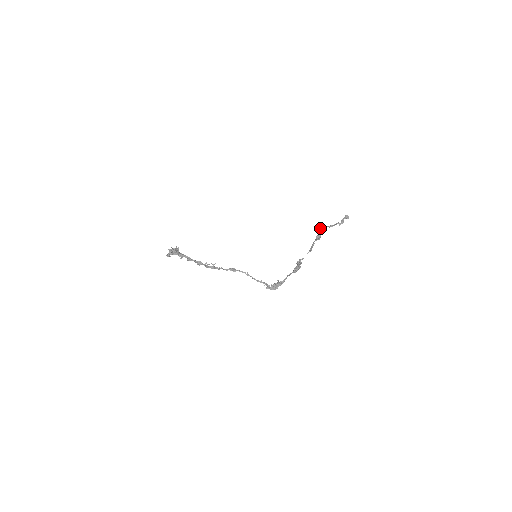
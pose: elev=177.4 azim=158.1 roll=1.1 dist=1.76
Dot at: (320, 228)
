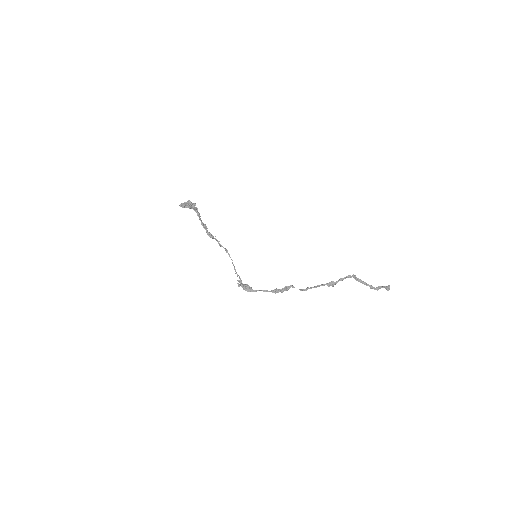
Dot at: (348, 276)
